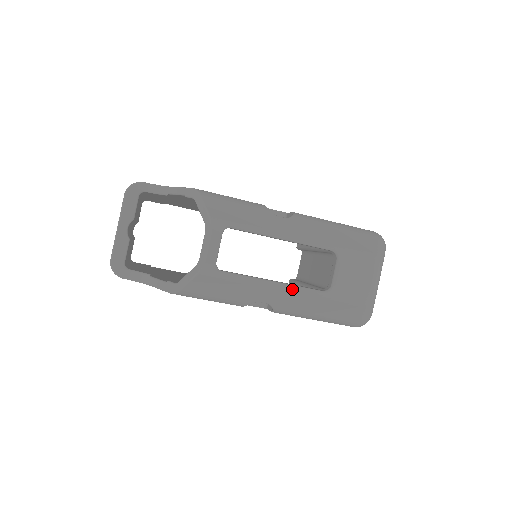
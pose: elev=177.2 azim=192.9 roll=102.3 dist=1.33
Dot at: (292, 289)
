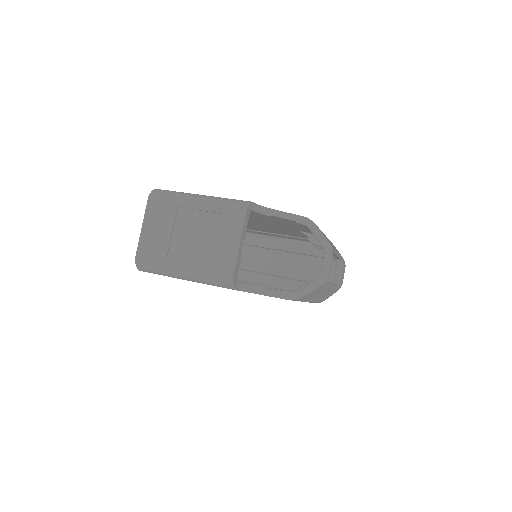
Dot at: (333, 287)
